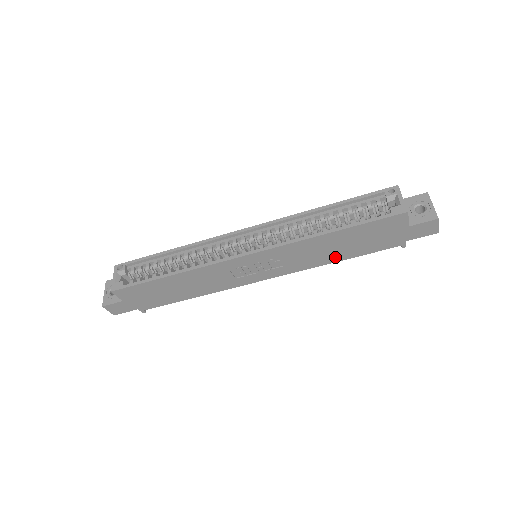
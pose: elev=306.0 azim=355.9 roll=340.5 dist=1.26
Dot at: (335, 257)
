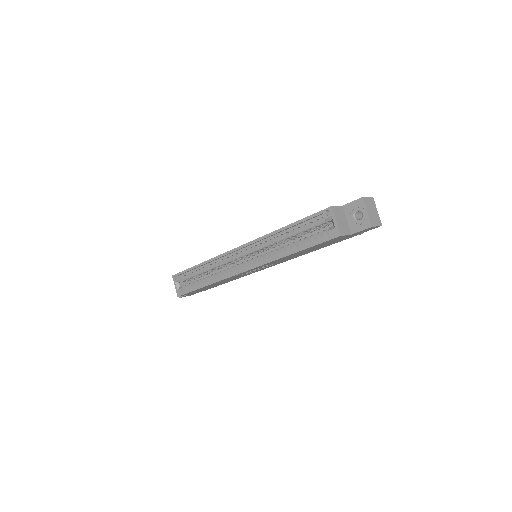
Dot at: occluded
